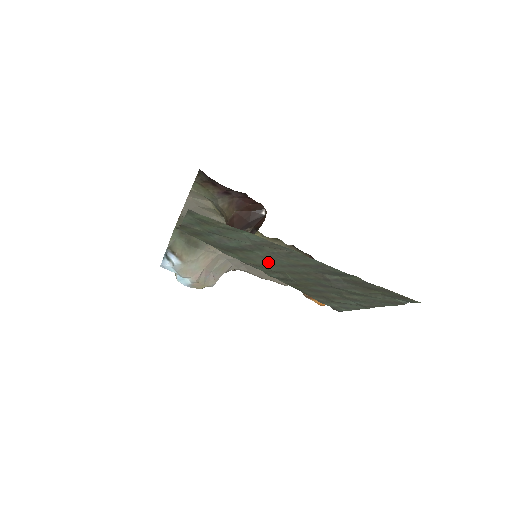
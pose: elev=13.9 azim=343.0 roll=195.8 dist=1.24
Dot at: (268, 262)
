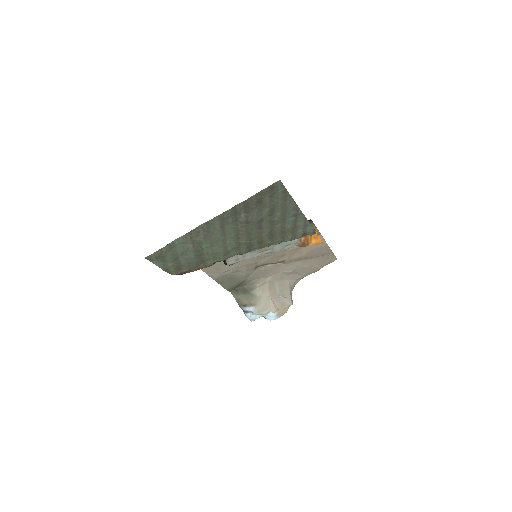
Dot at: (219, 246)
